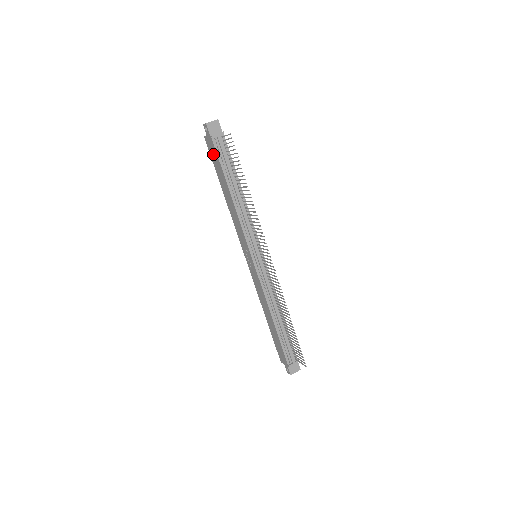
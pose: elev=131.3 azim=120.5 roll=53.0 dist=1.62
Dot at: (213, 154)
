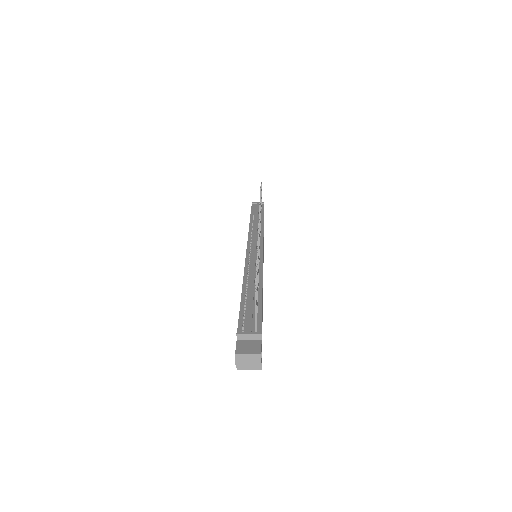
Dot at: occluded
